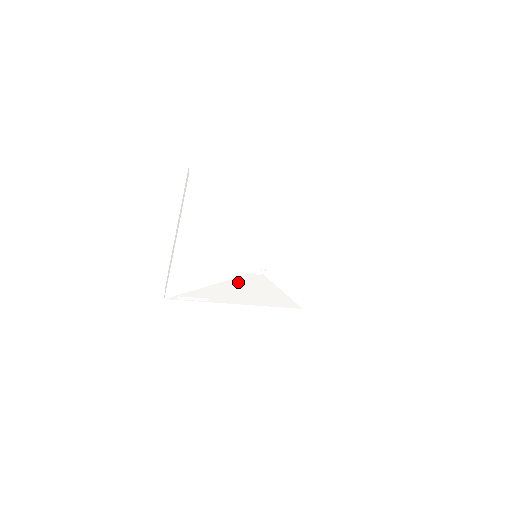
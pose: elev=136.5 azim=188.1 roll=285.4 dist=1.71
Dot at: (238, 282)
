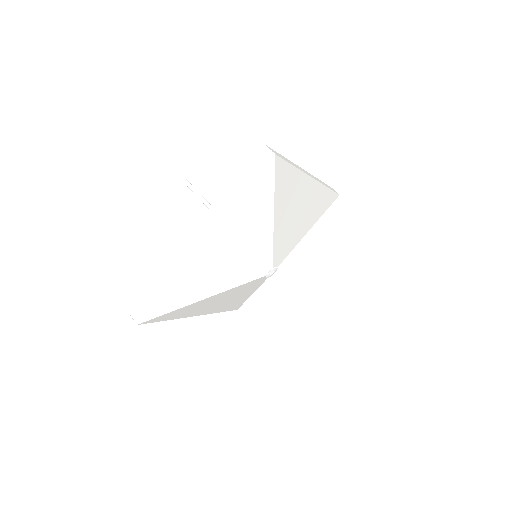
Dot at: occluded
